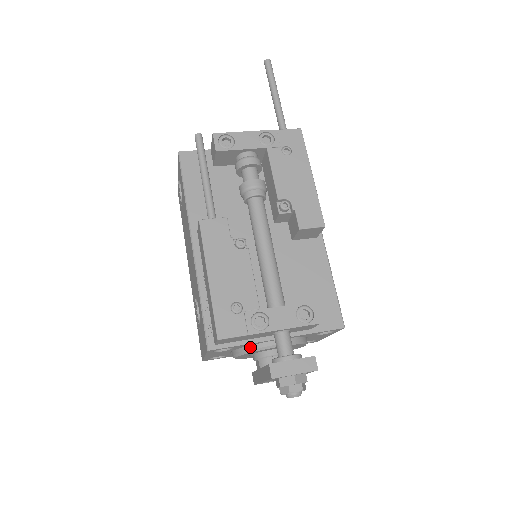
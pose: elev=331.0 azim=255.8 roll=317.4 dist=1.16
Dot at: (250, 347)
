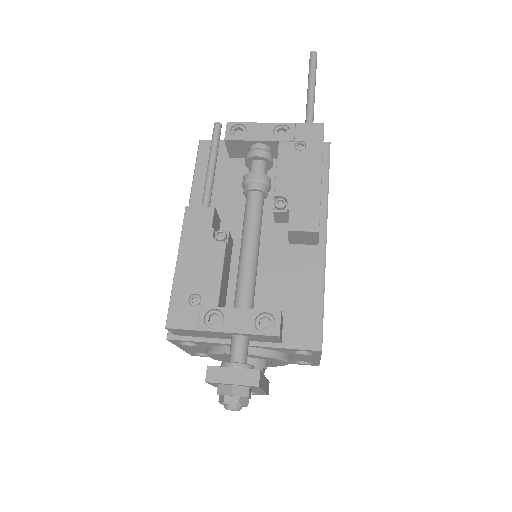
Dot at: (216, 348)
